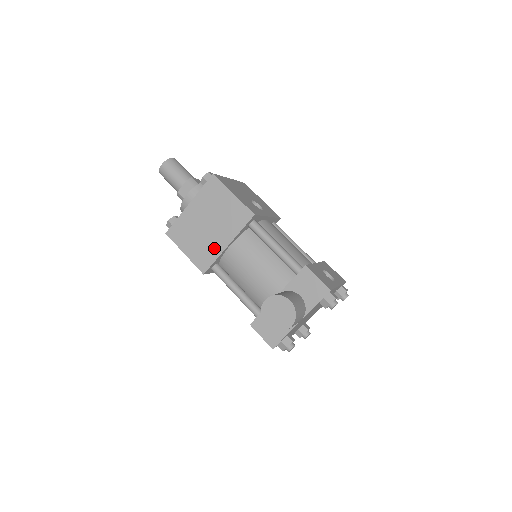
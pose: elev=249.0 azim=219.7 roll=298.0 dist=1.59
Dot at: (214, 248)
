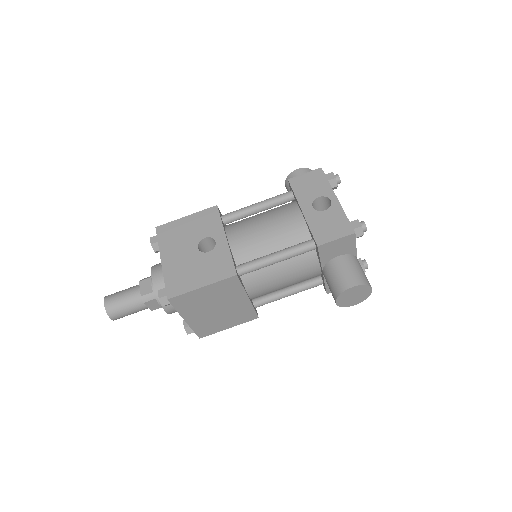
Dot at: (242, 308)
